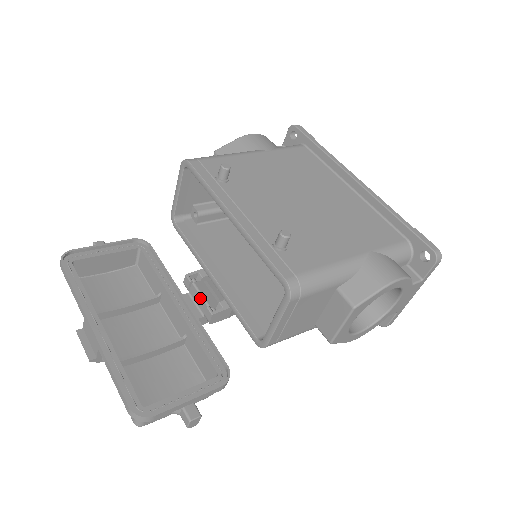
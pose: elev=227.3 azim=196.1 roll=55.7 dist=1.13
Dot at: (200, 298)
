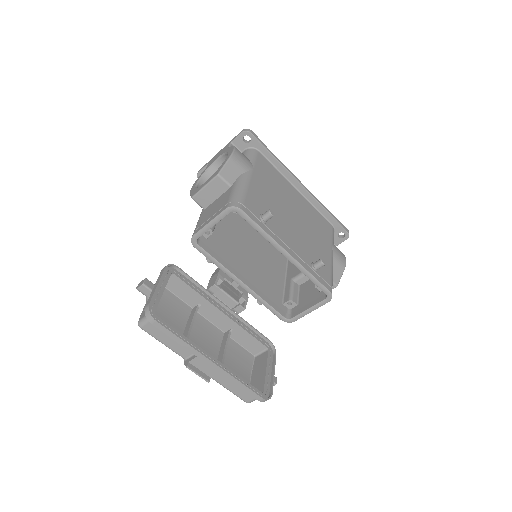
Dot at: (229, 299)
